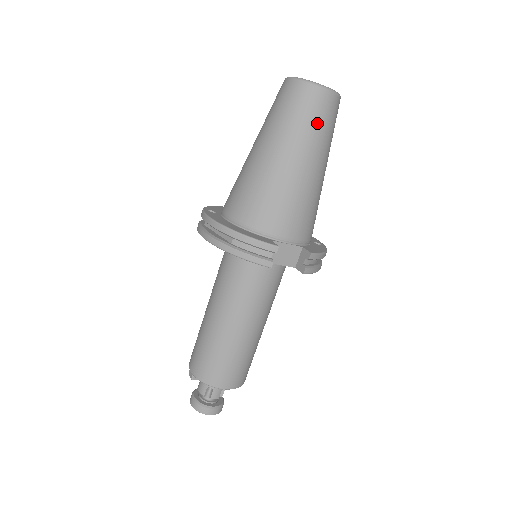
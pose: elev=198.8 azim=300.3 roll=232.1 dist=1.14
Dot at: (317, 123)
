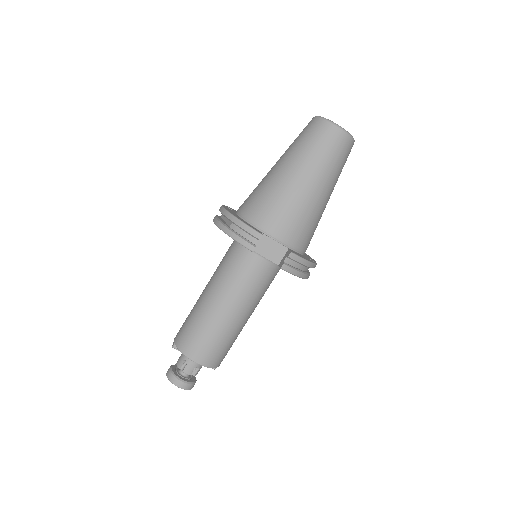
Dot at: (325, 151)
